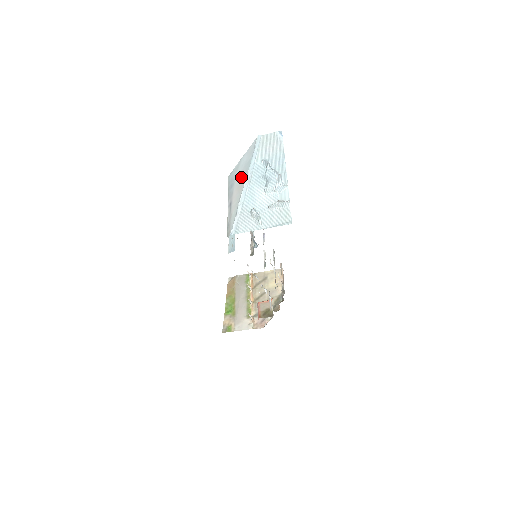
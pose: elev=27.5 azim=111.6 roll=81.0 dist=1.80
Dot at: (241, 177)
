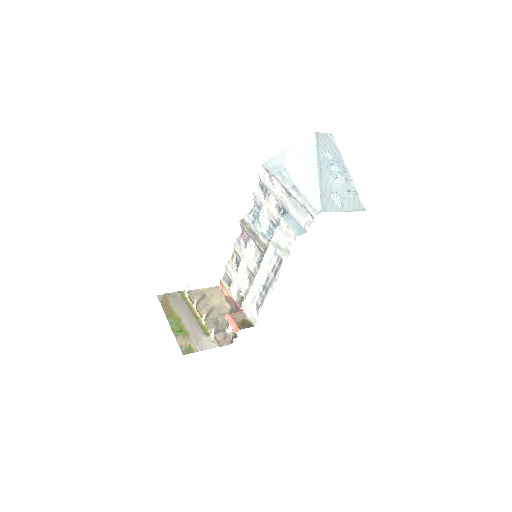
Dot at: (303, 164)
